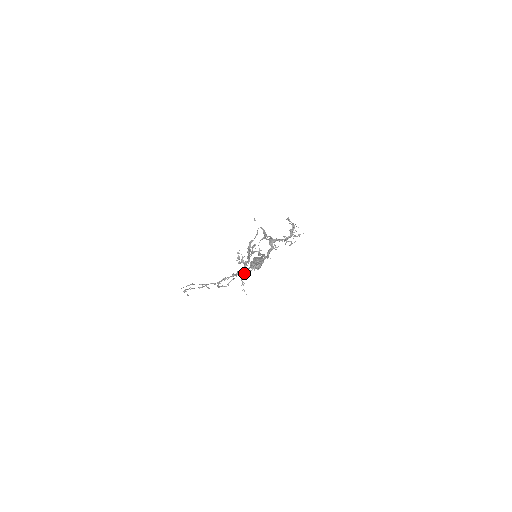
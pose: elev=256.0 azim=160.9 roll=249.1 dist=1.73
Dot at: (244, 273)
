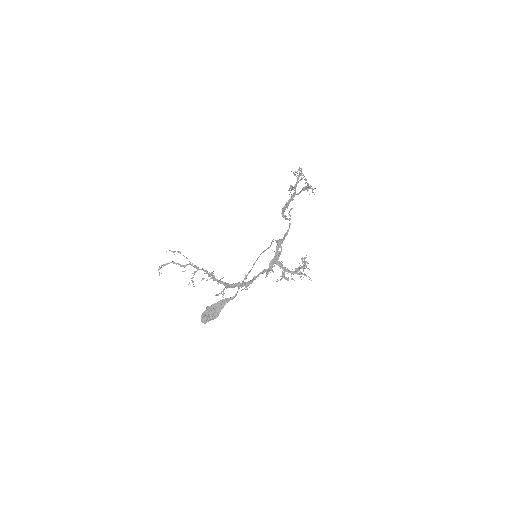
Dot at: (218, 284)
